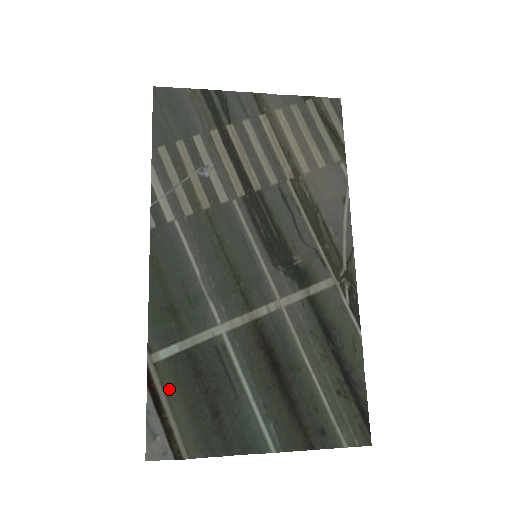
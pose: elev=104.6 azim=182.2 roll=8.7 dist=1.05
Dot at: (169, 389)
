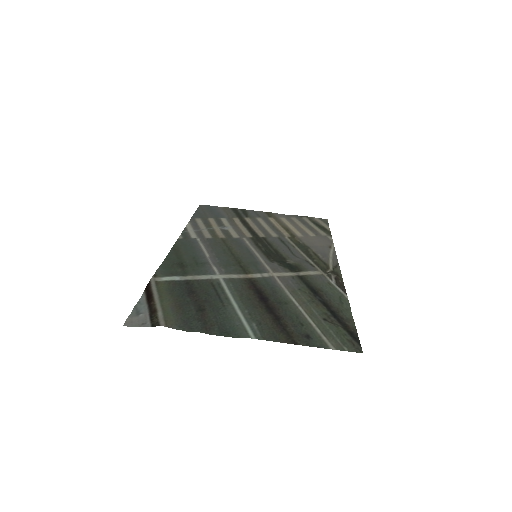
Dot at: (163, 294)
